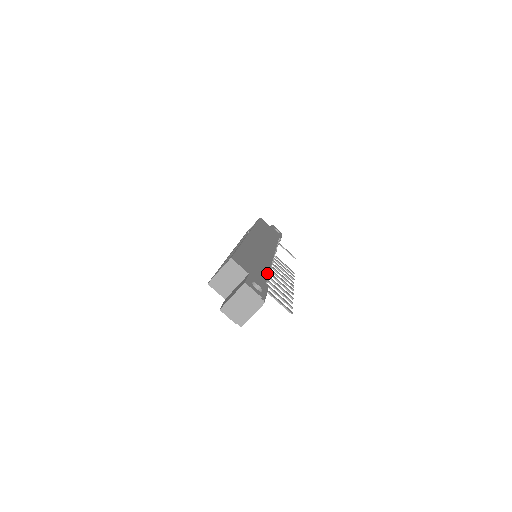
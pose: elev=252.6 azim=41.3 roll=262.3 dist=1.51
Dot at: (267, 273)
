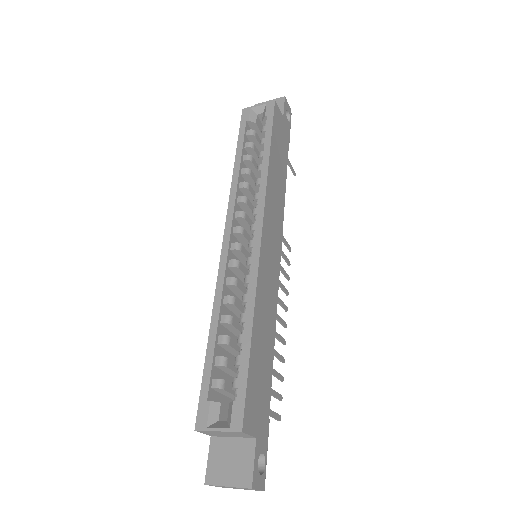
Dot at: (272, 371)
